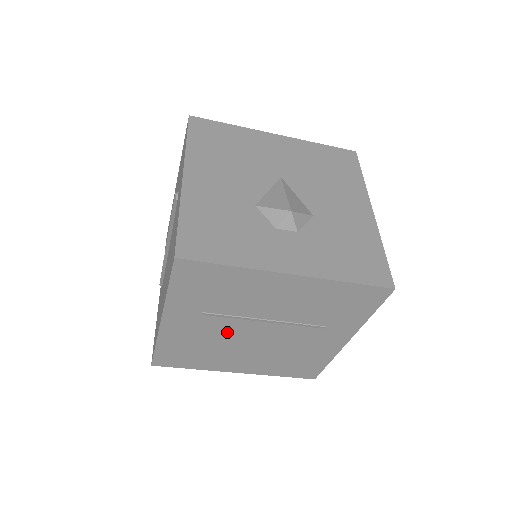
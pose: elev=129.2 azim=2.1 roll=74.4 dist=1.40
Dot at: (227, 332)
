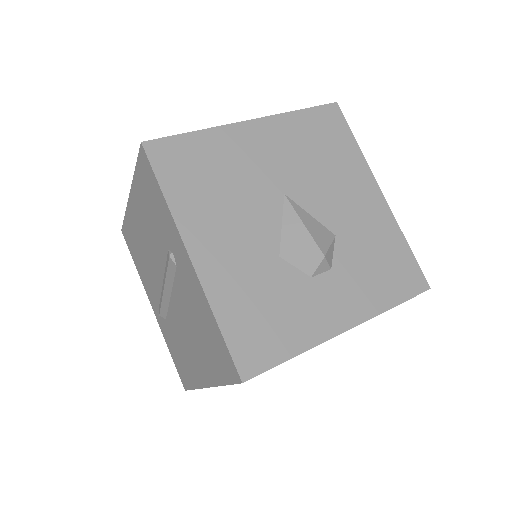
Dot at: occluded
